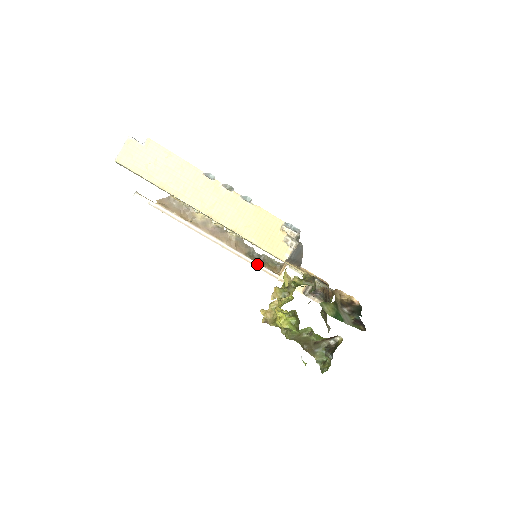
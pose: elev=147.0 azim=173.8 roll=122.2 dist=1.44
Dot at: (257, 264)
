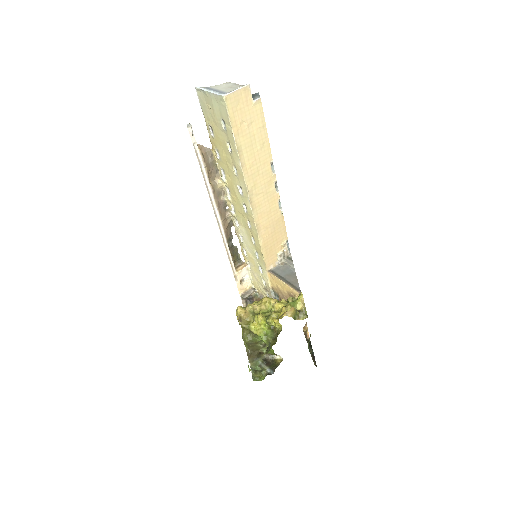
Dot at: (229, 253)
